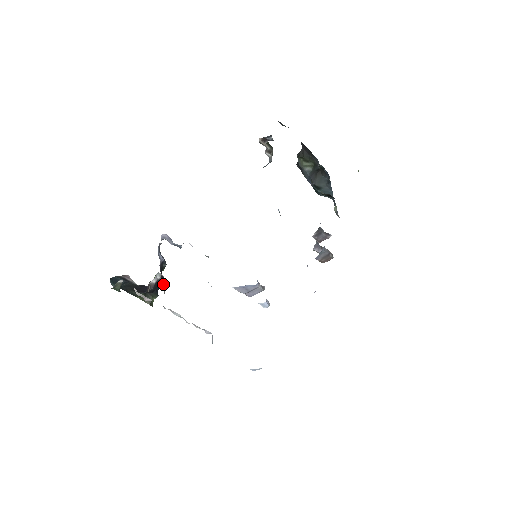
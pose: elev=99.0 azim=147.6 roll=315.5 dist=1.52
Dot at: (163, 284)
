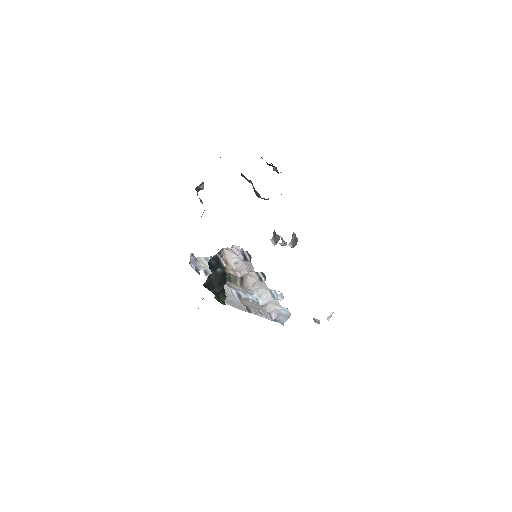
Dot at: occluded
